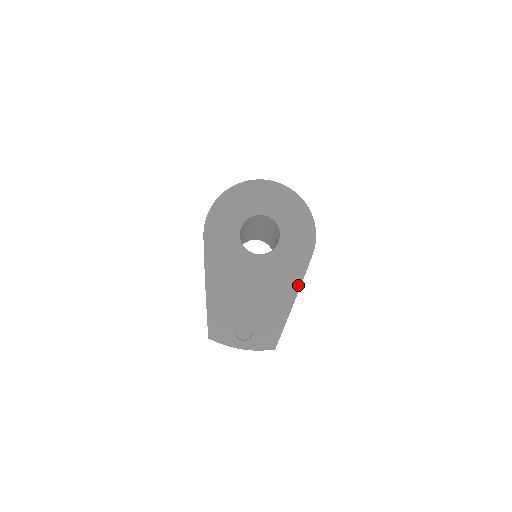
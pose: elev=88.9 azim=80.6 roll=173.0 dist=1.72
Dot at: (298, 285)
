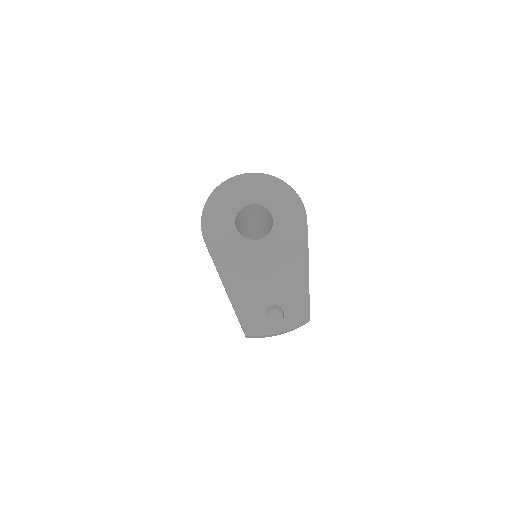
Dot at: (306, 252)
